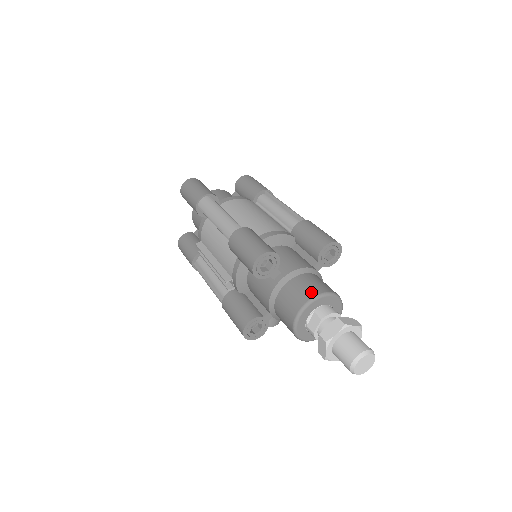
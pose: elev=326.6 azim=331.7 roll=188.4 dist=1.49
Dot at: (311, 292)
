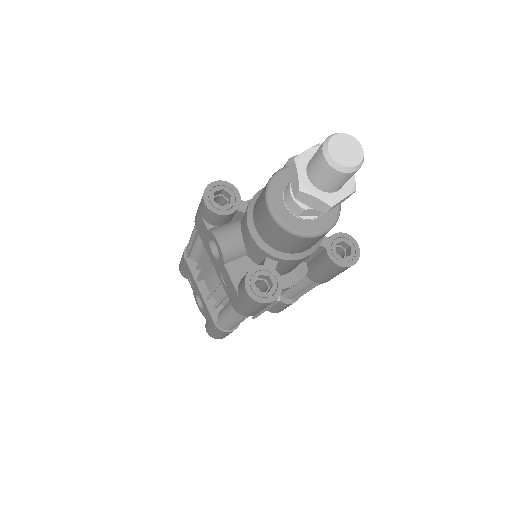
Dot at: occluded
